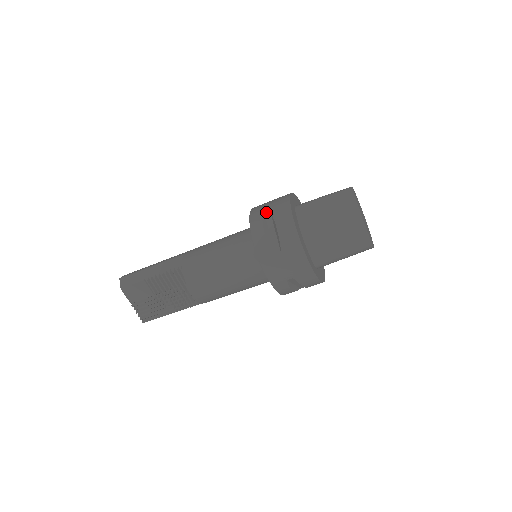
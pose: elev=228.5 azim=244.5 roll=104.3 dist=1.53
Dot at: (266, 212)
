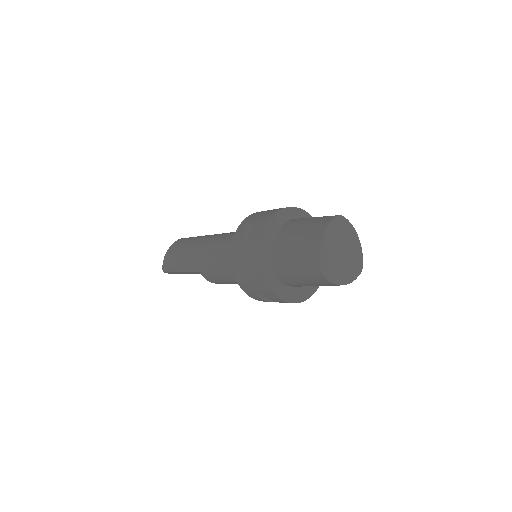
Dot at: (256, 293)
